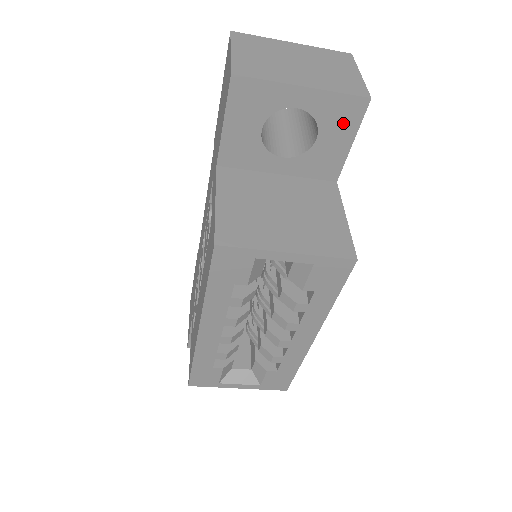
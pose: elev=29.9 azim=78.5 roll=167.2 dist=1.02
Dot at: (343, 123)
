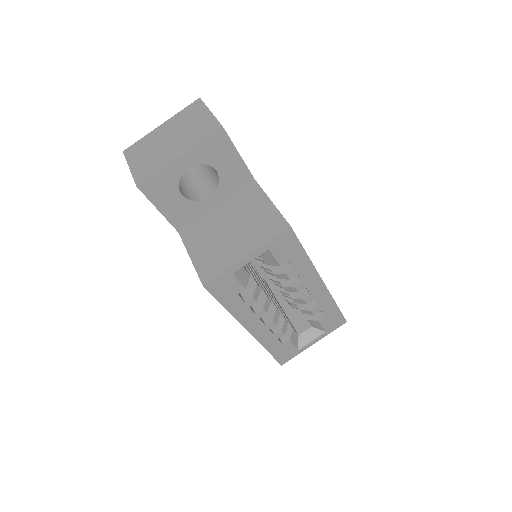
Dot at: (222, 151)
